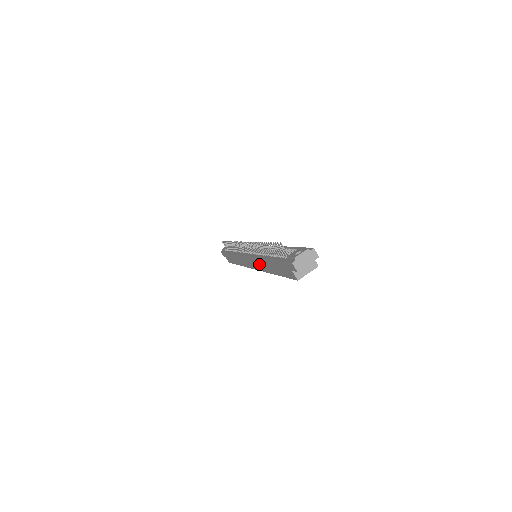
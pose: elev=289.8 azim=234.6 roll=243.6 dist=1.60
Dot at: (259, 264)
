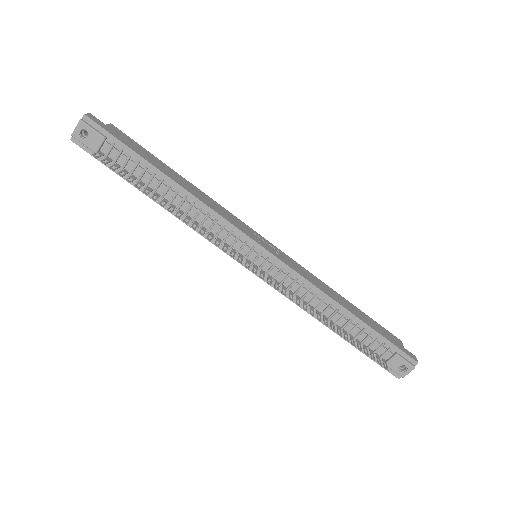
Dot at: occluded
